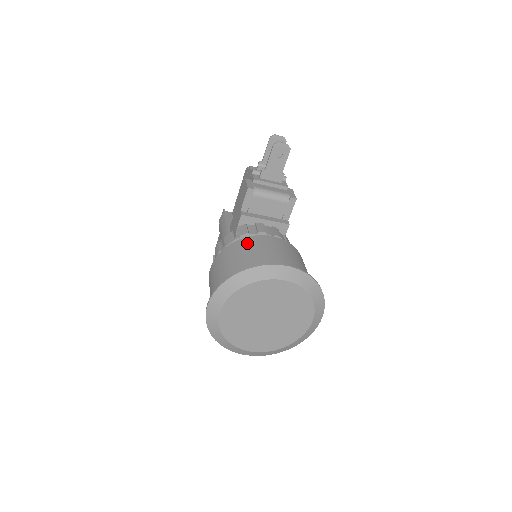
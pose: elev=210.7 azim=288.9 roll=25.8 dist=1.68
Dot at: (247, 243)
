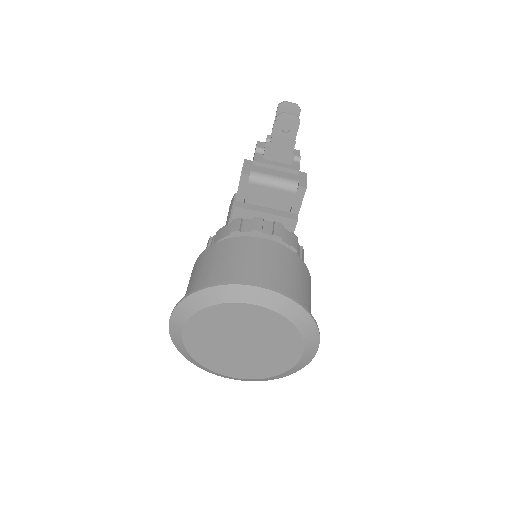
Dot at: (228, 247)
